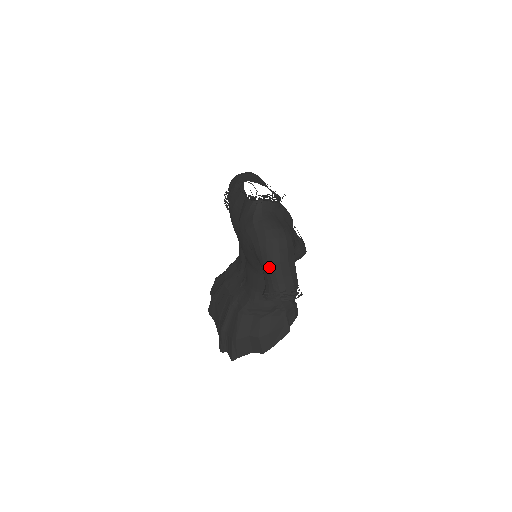
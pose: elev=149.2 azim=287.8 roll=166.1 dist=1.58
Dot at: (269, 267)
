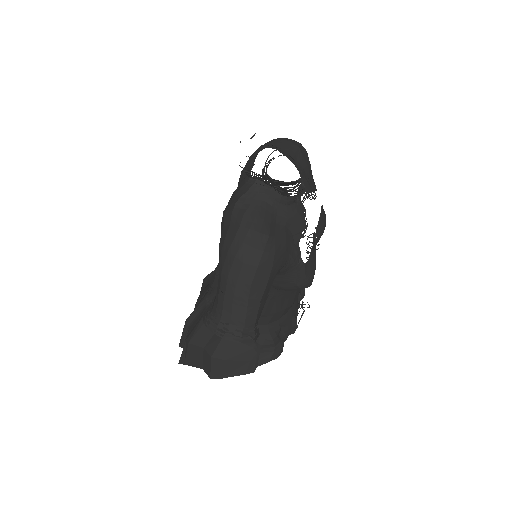
Dot at: (221, 279)
